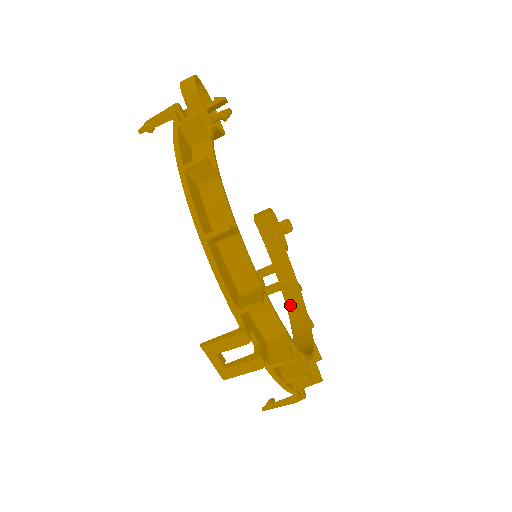
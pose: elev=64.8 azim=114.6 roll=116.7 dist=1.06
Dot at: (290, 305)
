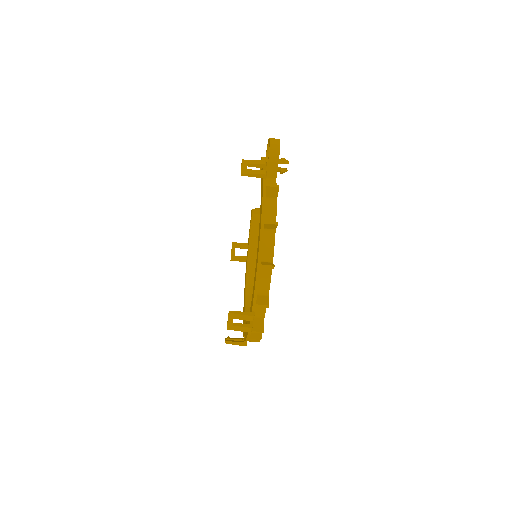
Dot at: (249, 279)
